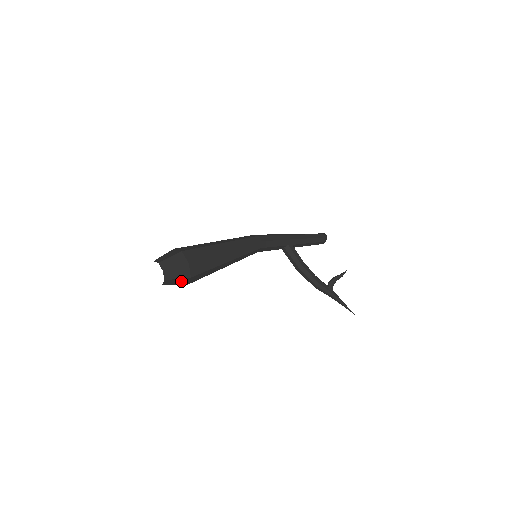
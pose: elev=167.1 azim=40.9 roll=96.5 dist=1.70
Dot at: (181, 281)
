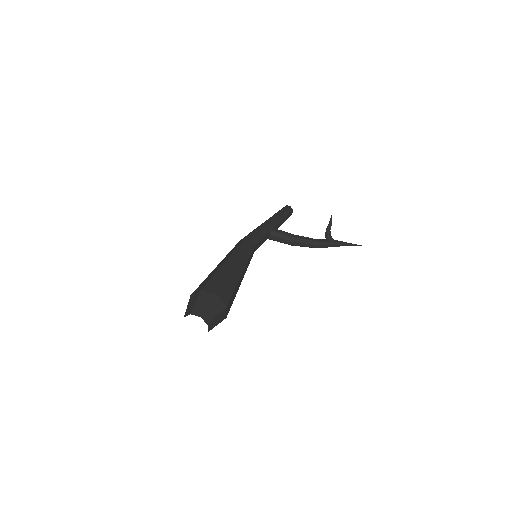
Dot at: (220, 316)
